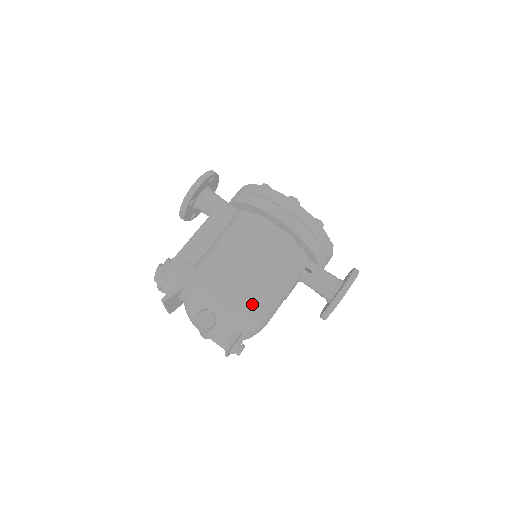
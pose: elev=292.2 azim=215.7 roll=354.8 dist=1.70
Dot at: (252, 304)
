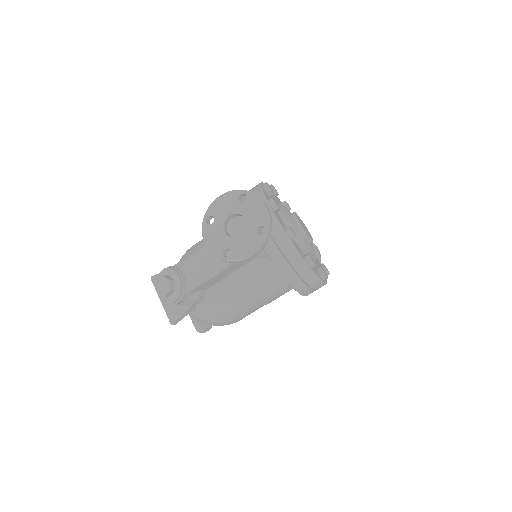
Dot at: occluded
